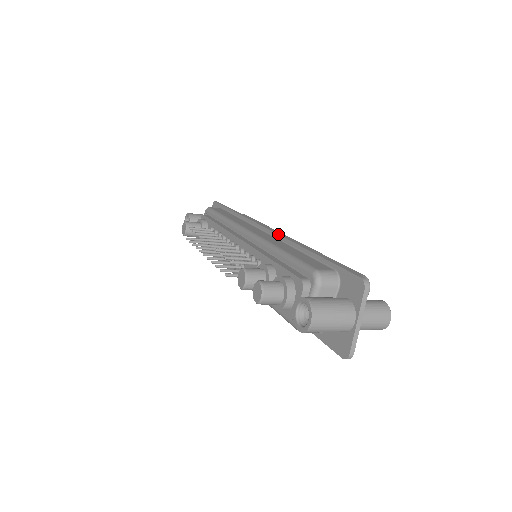
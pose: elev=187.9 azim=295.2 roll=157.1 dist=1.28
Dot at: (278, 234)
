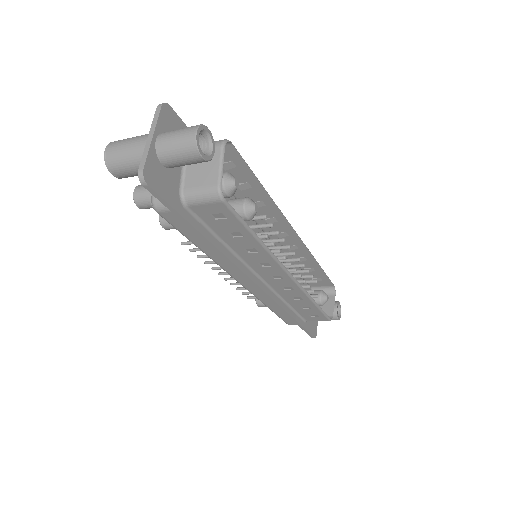
Dot at: occluded
